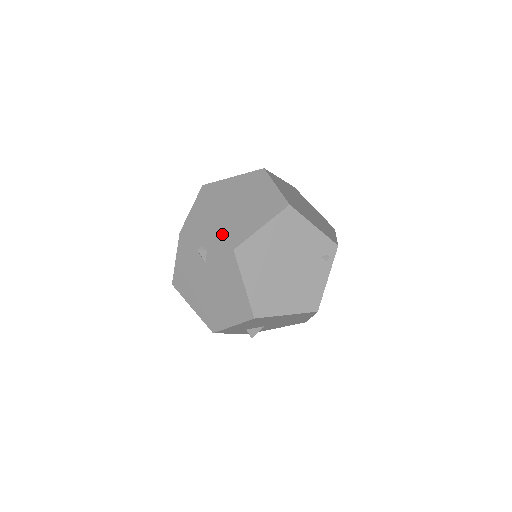
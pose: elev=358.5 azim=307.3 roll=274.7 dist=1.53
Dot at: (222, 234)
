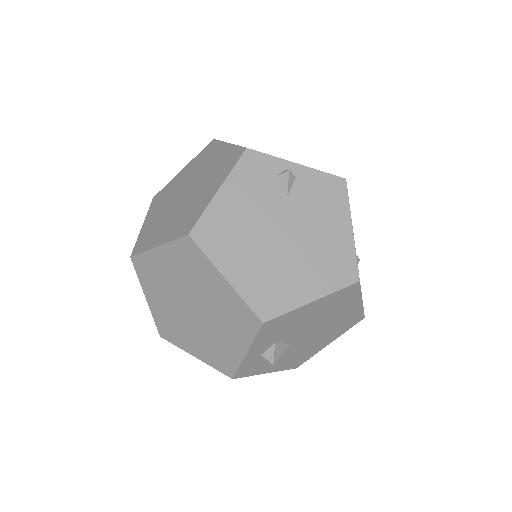
Dot at: occluded
